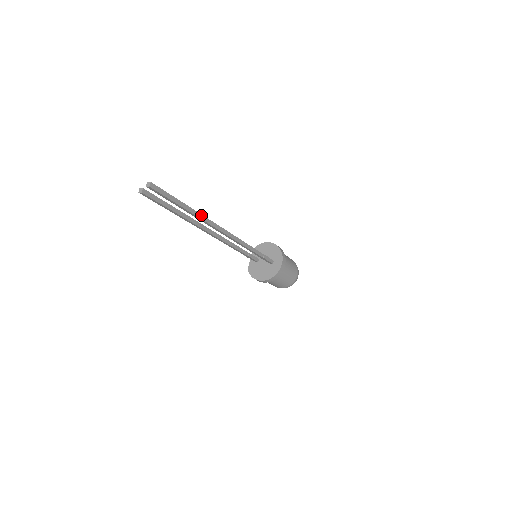
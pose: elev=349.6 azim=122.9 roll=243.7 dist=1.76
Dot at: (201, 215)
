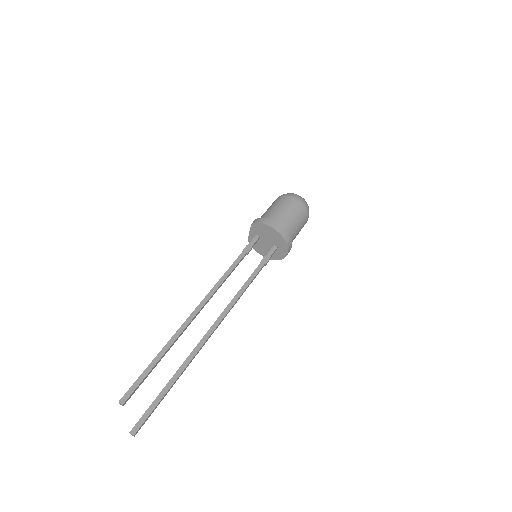
Dot at: (190, 362)
